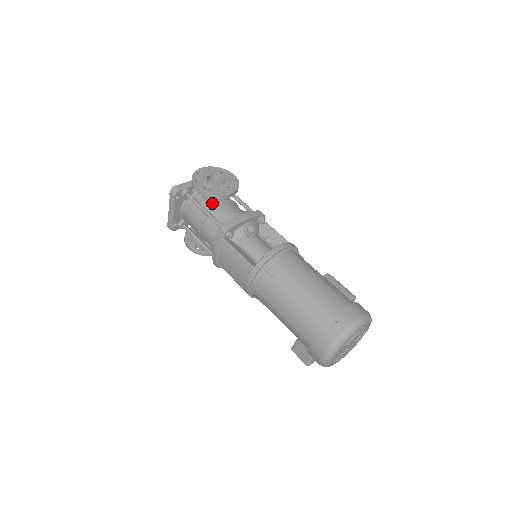
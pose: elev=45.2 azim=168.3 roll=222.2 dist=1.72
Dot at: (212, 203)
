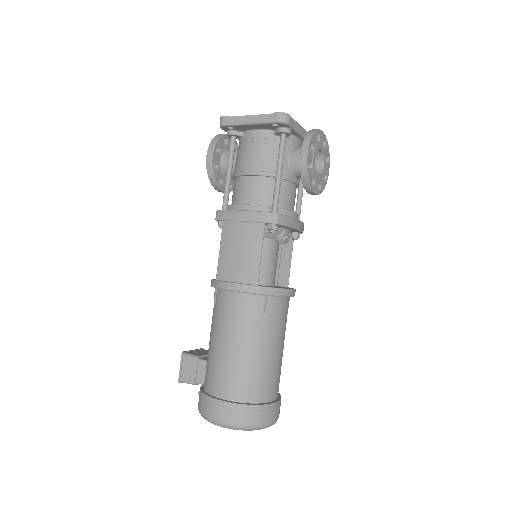
Dot at: (290, 172)
